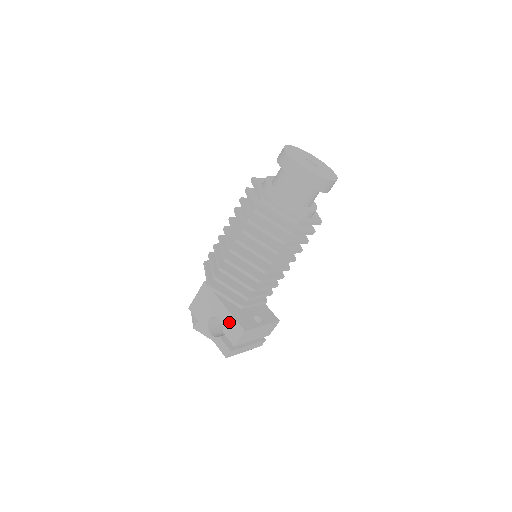
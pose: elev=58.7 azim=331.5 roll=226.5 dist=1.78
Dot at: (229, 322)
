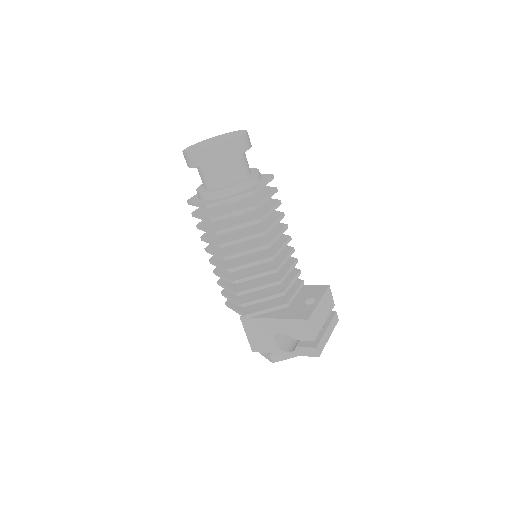
Dot at: (290, 327)
